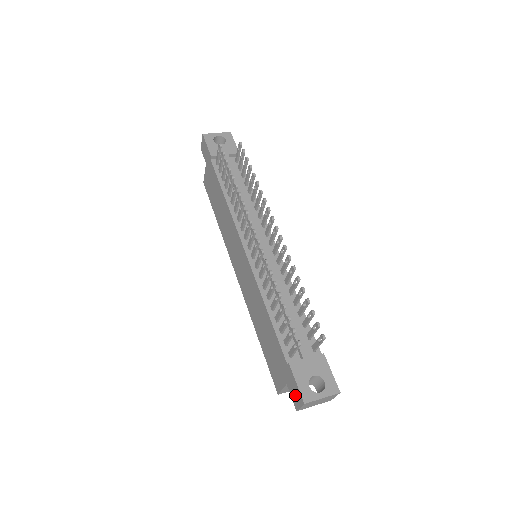
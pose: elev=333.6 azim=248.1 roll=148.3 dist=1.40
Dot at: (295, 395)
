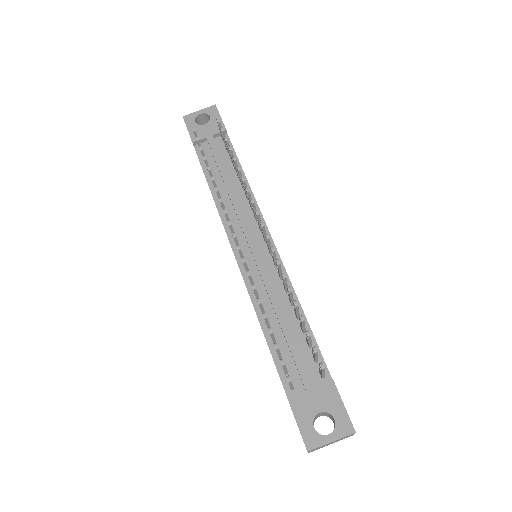
Dot at: occluded
